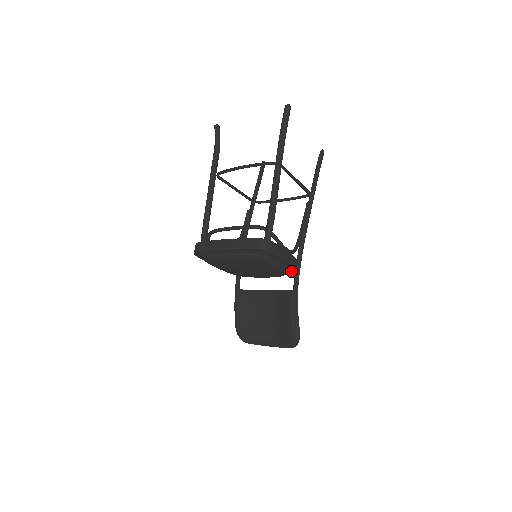
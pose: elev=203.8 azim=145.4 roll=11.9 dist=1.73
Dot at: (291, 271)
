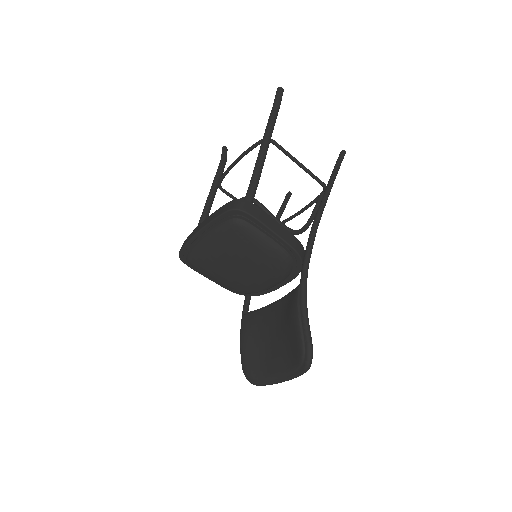
Dot at: (294, 258)
